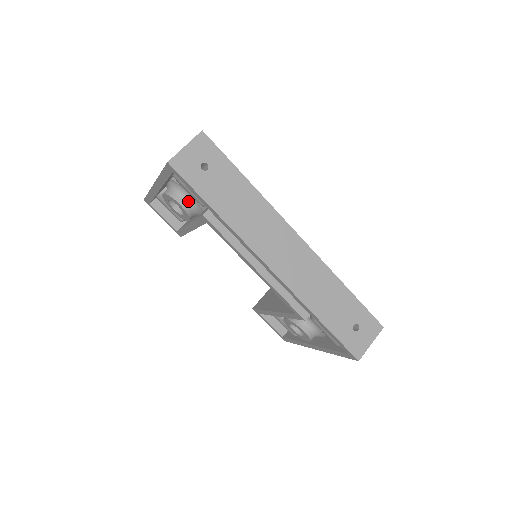
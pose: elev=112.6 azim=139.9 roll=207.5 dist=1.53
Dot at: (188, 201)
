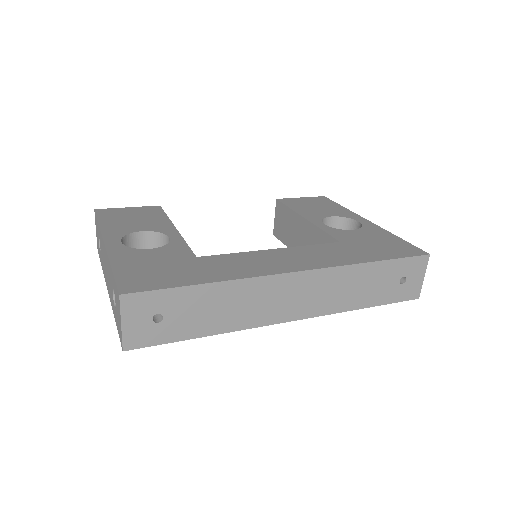
Dot at: occluded
